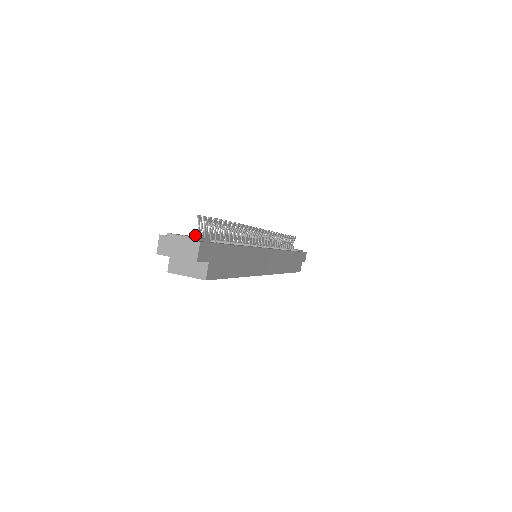
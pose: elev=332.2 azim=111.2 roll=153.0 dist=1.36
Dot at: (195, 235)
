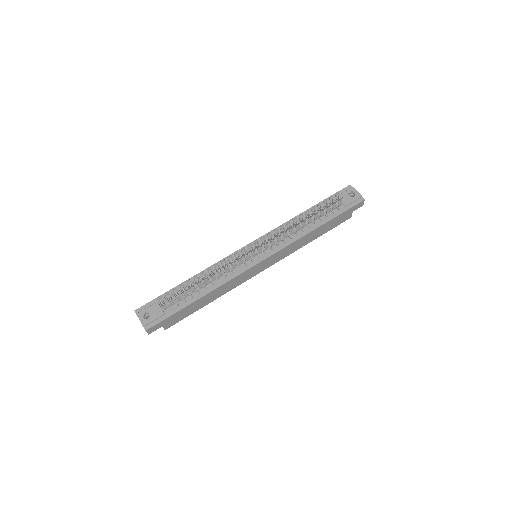
Dot at: occluded
